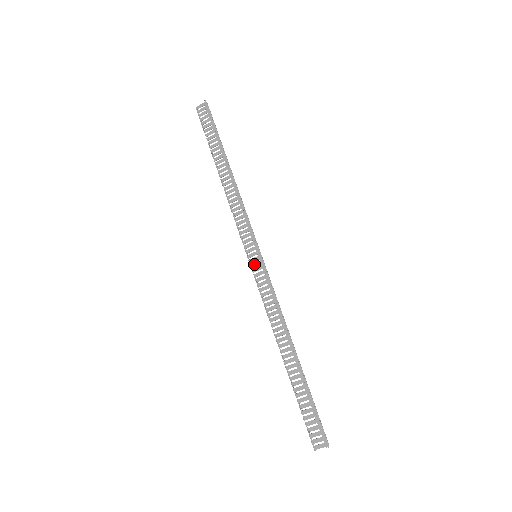
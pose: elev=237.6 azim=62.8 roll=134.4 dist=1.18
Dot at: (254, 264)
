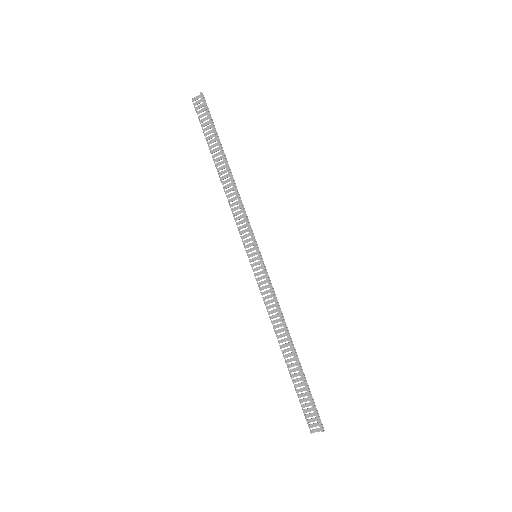
Dot at: (254, 264)
